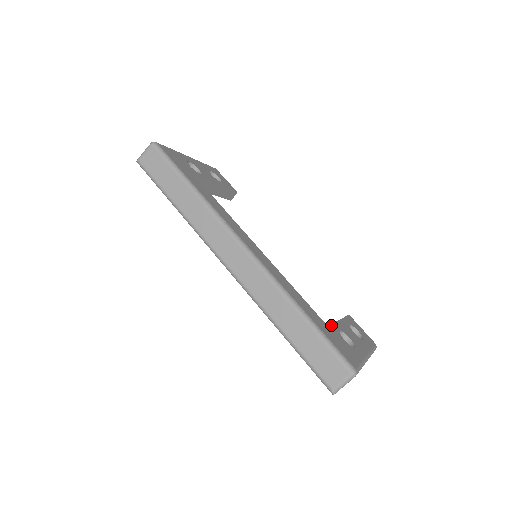
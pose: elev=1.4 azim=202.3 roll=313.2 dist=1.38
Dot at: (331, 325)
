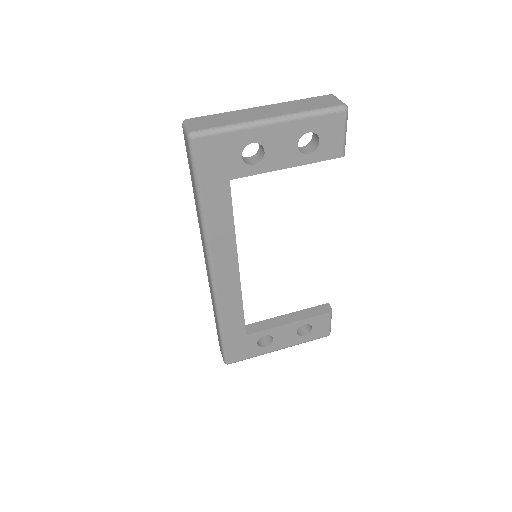
Dot at: (256, 333)
